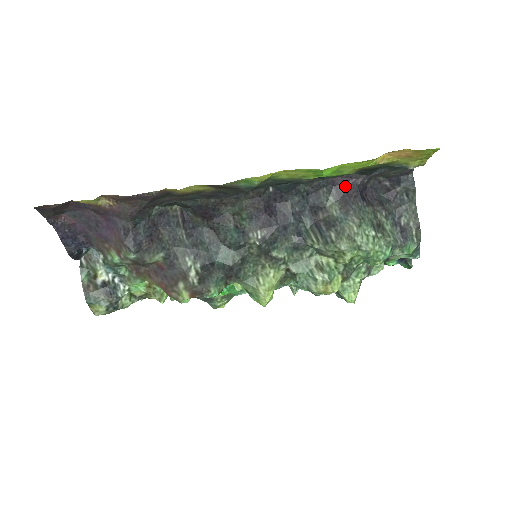
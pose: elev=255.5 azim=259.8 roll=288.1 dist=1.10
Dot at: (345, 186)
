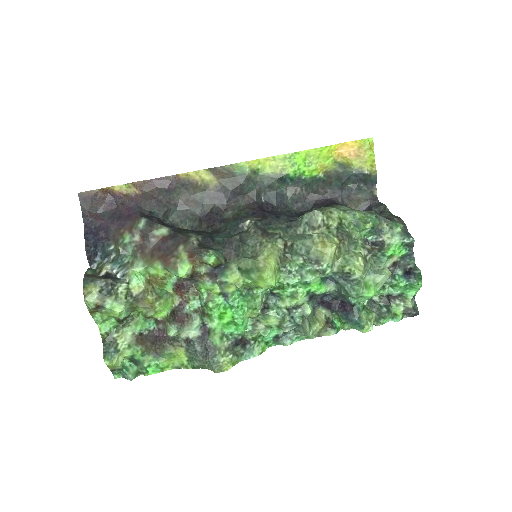
Dot at: (324, 202)
